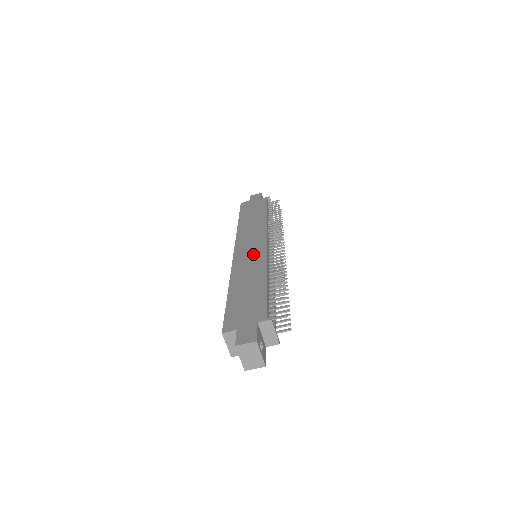
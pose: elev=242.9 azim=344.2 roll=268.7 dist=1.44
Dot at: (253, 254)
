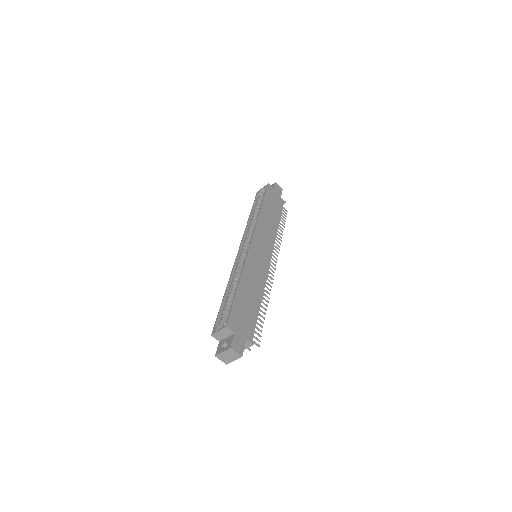
Dot at: (261, 262)
